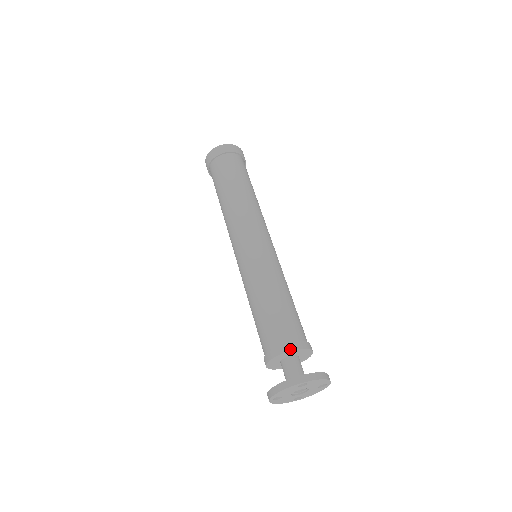
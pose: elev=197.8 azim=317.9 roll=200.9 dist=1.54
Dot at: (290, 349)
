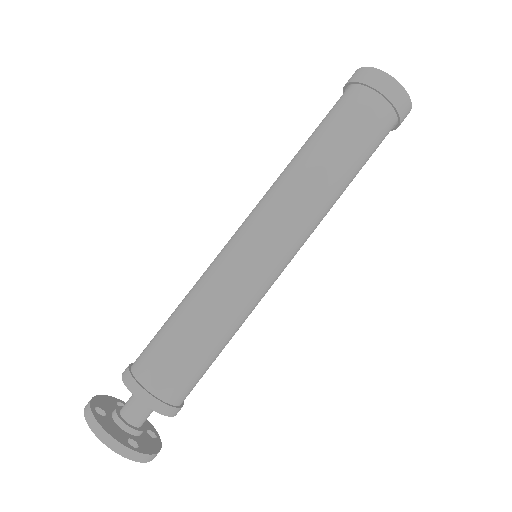
Dot at: (159, 410)
